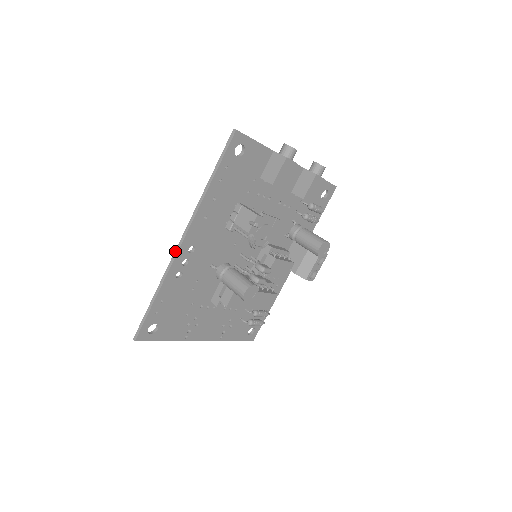
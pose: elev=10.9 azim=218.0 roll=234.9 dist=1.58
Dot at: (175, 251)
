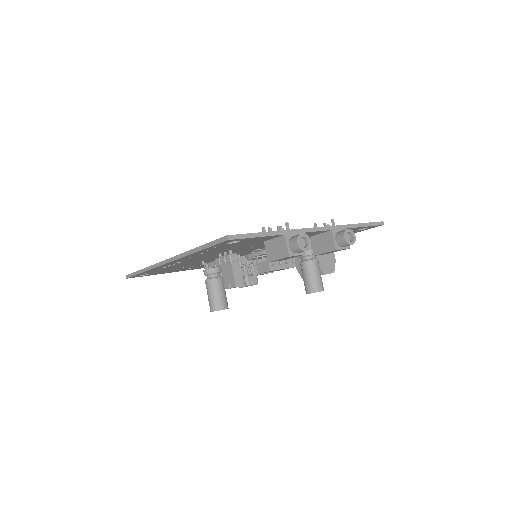
Dot at: (160, 262)
